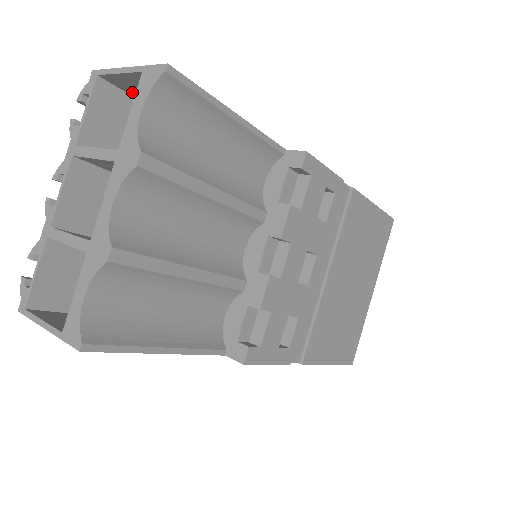
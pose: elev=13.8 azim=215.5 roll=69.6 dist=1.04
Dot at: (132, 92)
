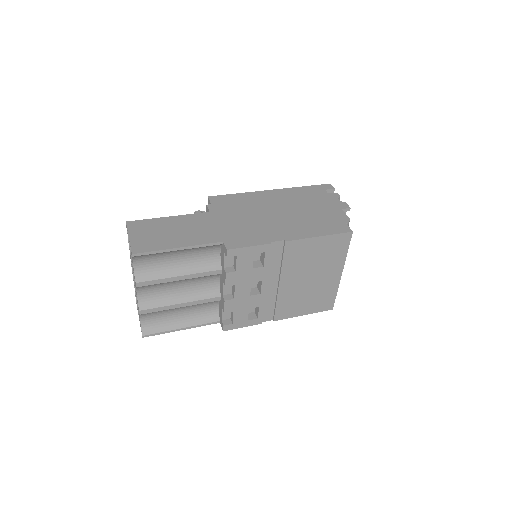
Dot at: (144, 227)
